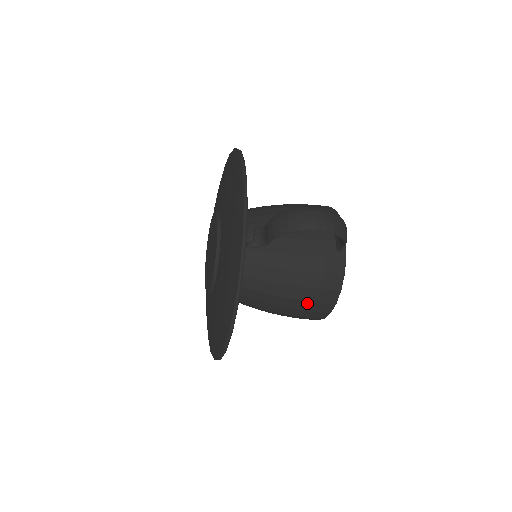
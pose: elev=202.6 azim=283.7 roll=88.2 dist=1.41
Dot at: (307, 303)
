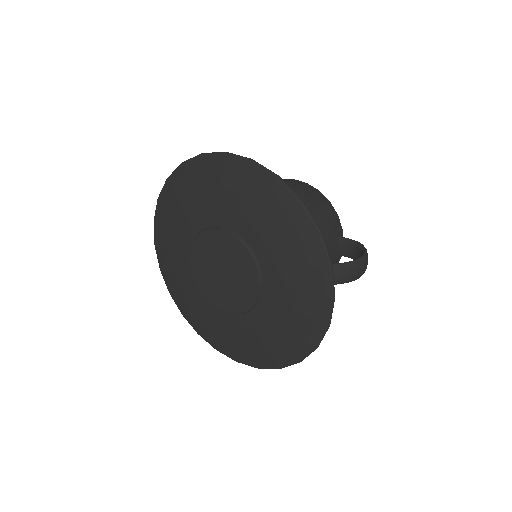
Dot at: occluded
